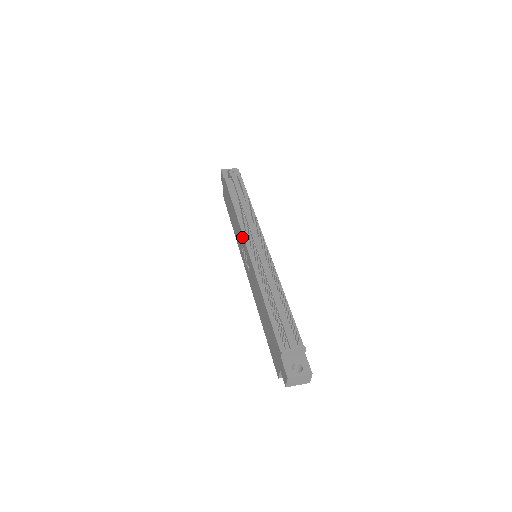
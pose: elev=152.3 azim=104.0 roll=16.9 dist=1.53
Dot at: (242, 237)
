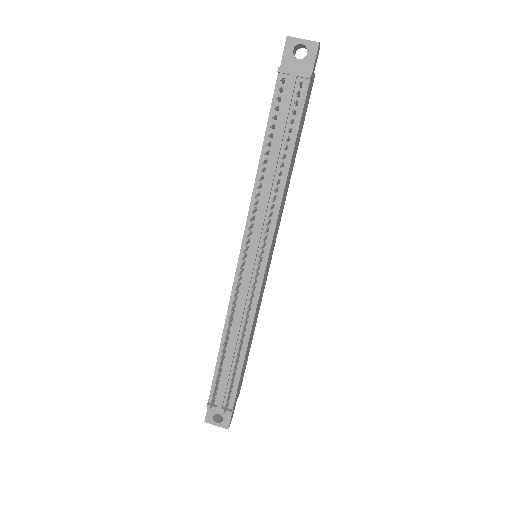
Dot at: (245, 229)
